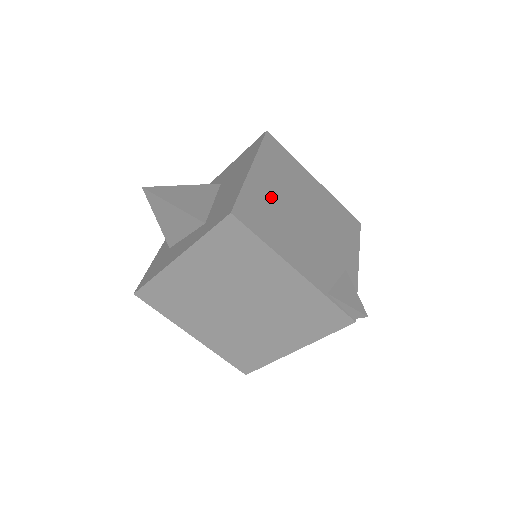
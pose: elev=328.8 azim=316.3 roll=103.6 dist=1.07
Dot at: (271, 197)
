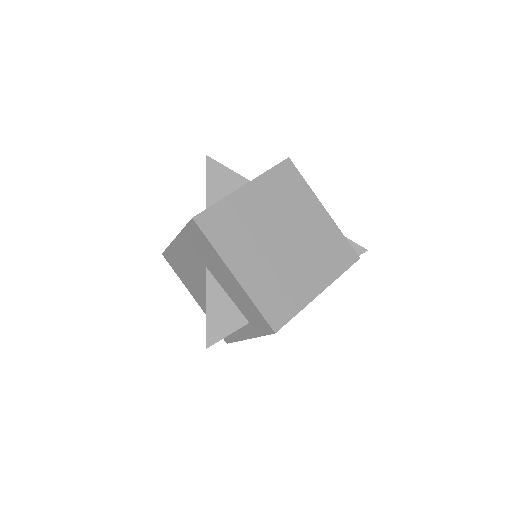
Dot at: occluded
